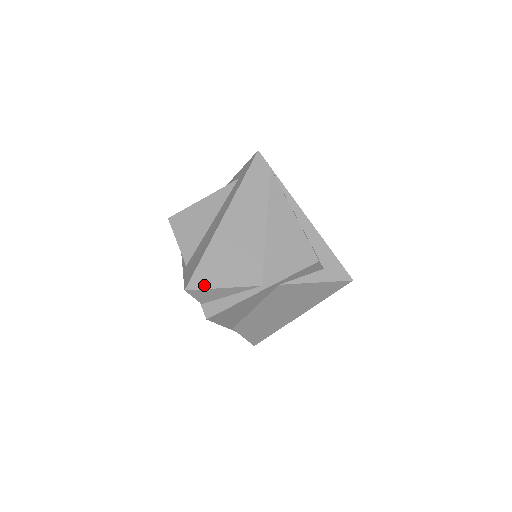
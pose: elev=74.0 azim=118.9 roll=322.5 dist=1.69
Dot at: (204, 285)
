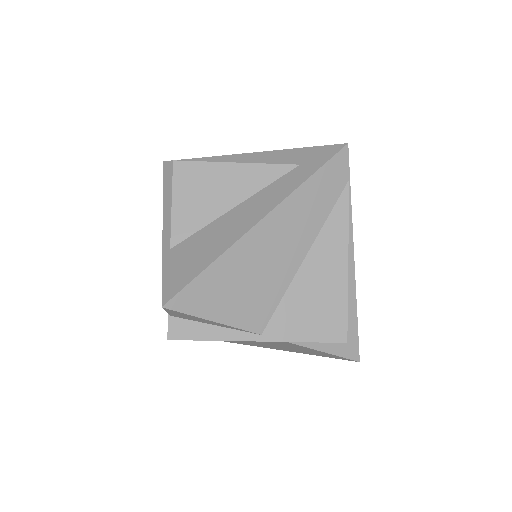
Dot at: (191, 309)
